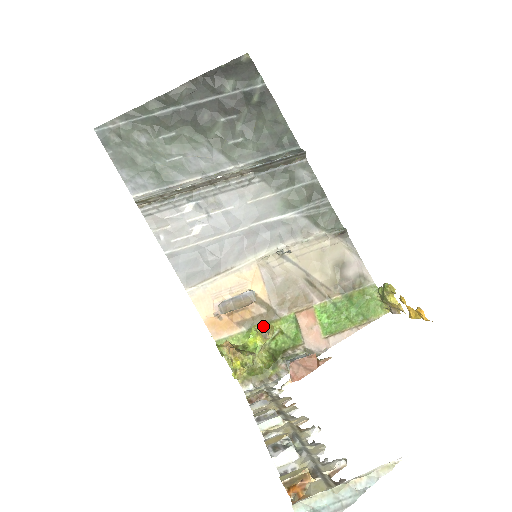
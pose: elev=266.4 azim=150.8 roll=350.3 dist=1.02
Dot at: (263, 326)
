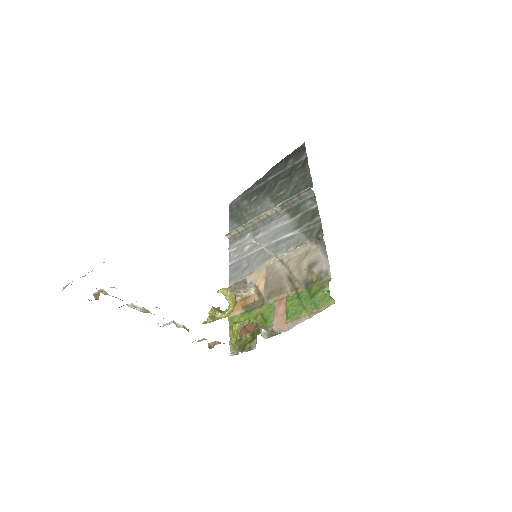
Dot at: occluded
